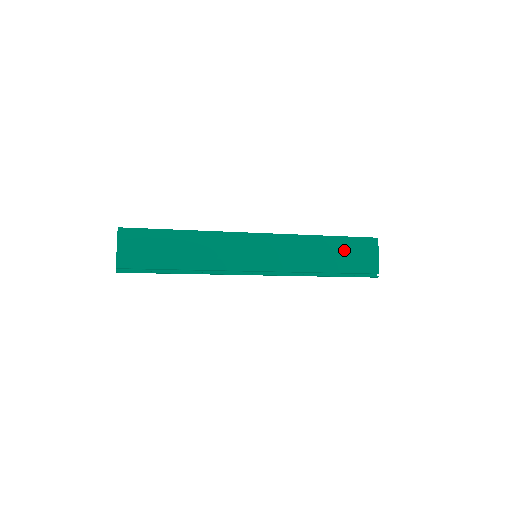
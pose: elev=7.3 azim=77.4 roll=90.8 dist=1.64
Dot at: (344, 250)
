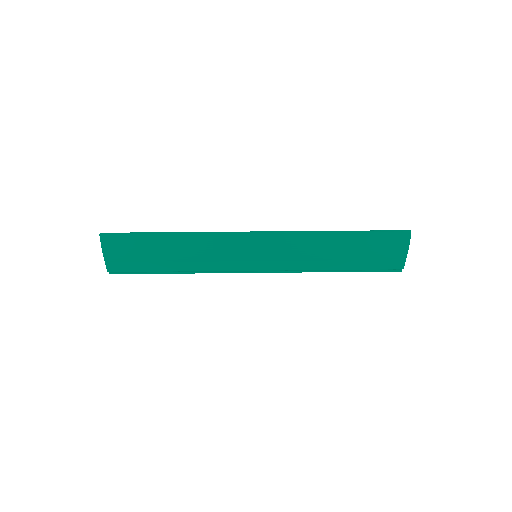
Dot at: (363, 248)
